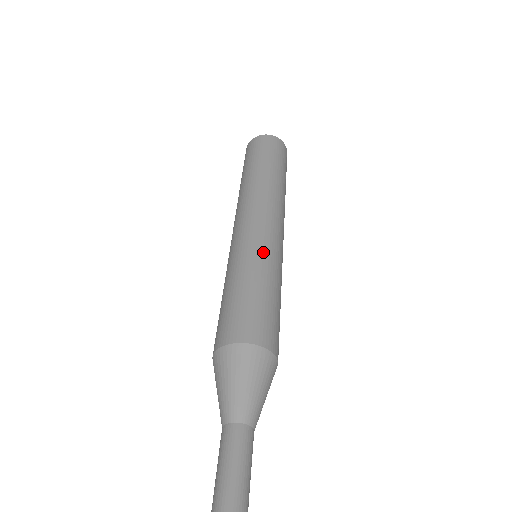
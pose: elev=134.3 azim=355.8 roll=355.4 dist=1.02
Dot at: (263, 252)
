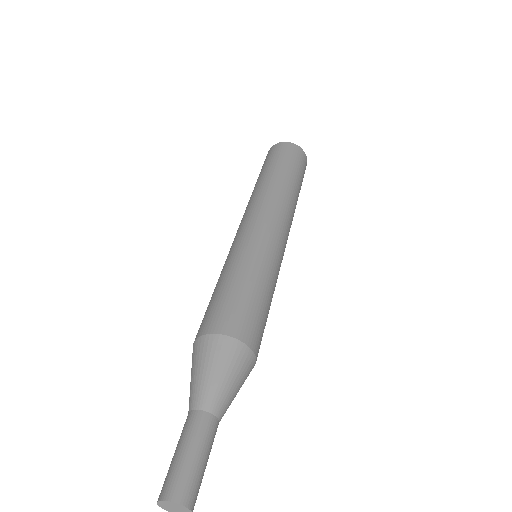
Dot at: (246, 249)
